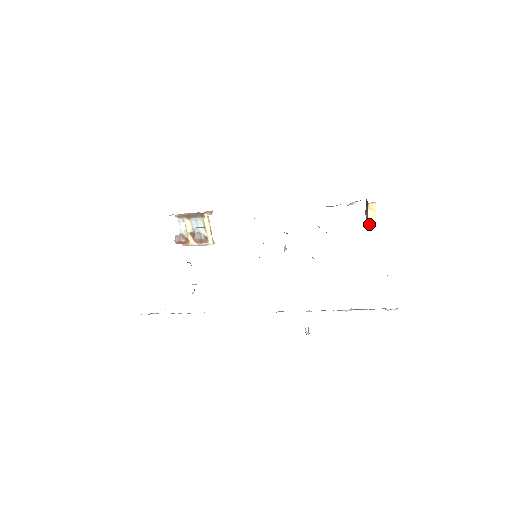
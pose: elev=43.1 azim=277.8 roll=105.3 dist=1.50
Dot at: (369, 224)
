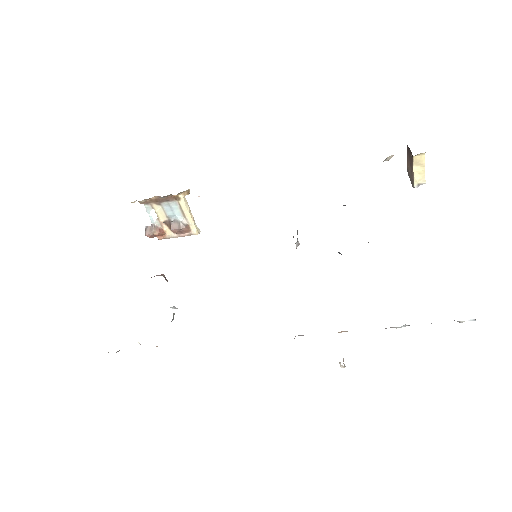
Dot at: (415, 185)
